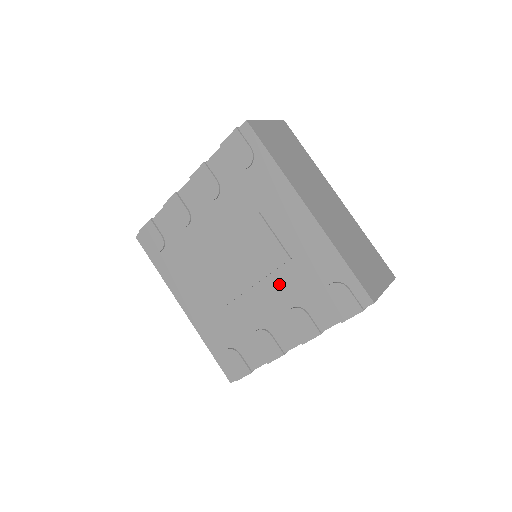
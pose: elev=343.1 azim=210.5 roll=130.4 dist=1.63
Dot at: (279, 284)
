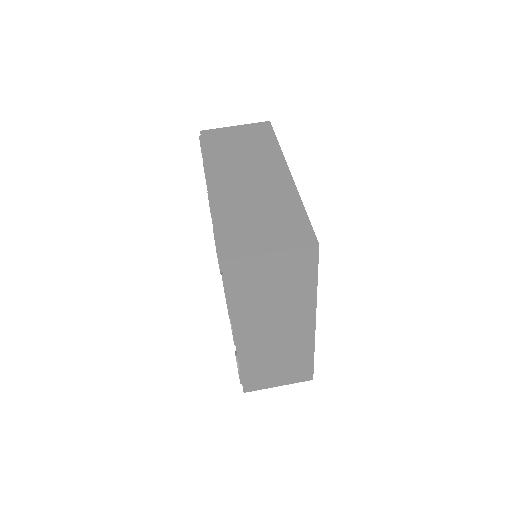
Dot at: occluded
